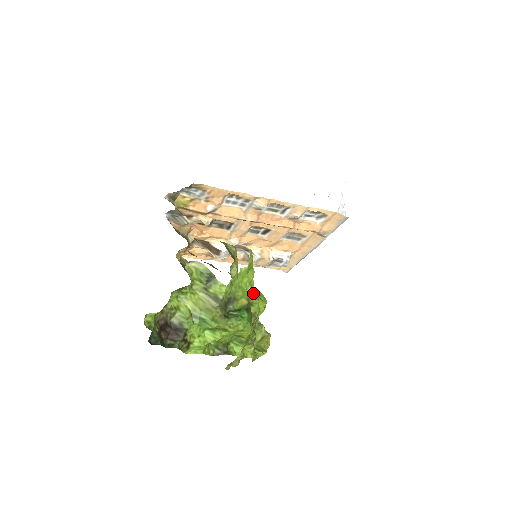
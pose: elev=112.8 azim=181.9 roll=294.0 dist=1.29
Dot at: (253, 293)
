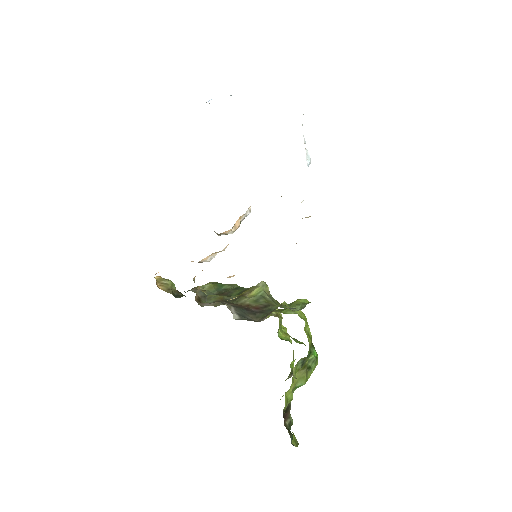
Dot at: (305, 324)
